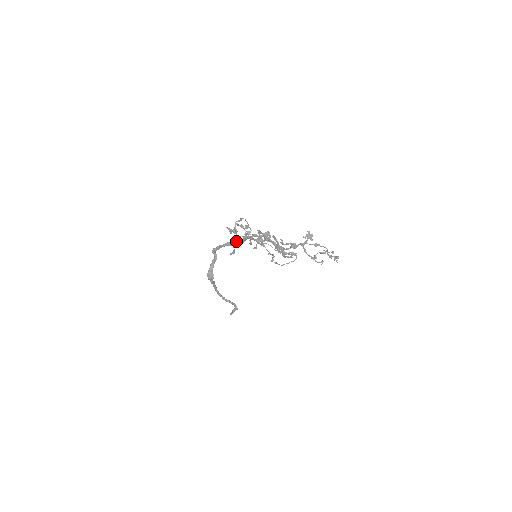
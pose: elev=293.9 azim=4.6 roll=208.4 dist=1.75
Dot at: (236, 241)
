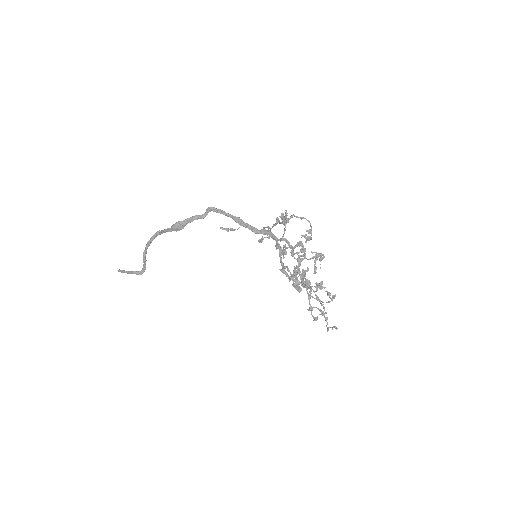
Dot at: occluded
